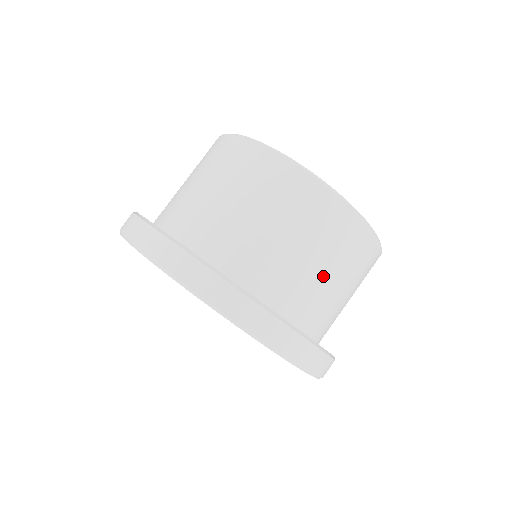
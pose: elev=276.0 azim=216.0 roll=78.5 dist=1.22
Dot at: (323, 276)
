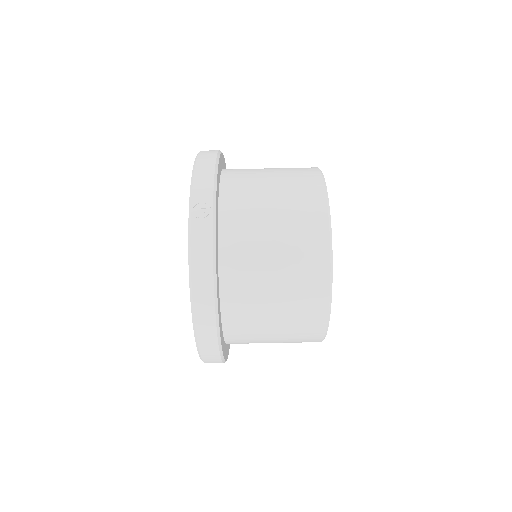
Dot at: occluded
